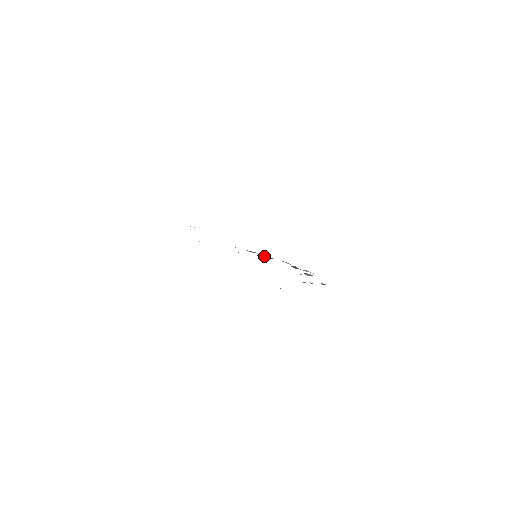
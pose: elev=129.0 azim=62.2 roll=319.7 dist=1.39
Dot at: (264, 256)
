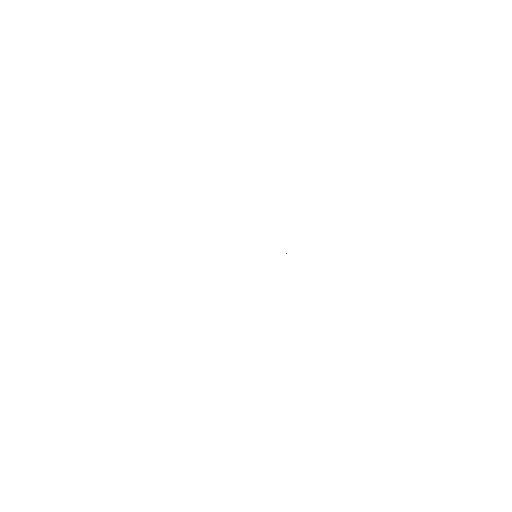
Dot at: occluded
